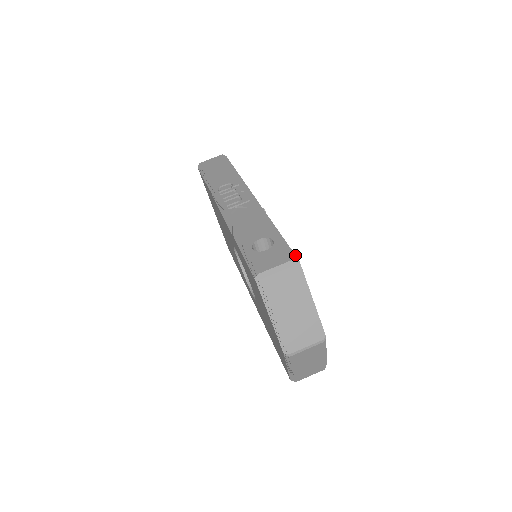
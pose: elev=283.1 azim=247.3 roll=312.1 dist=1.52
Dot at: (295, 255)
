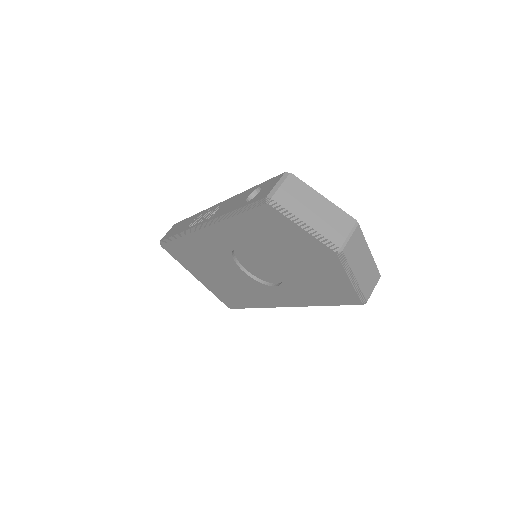
Dot at: occluded
